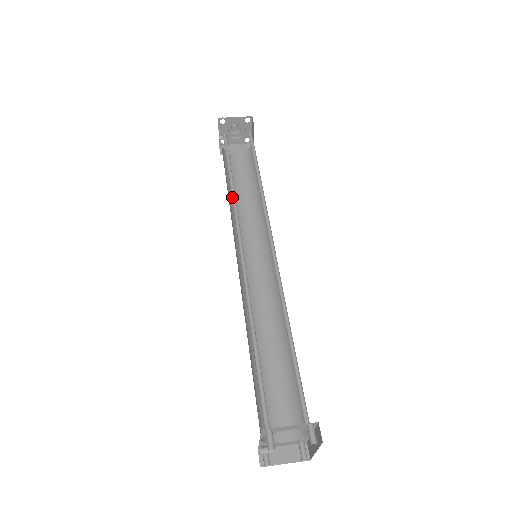
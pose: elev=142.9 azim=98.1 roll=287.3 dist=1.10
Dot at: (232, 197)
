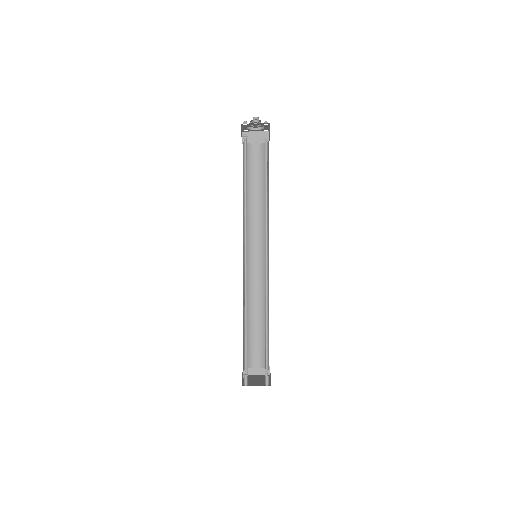
Dot at: (244, 209)
